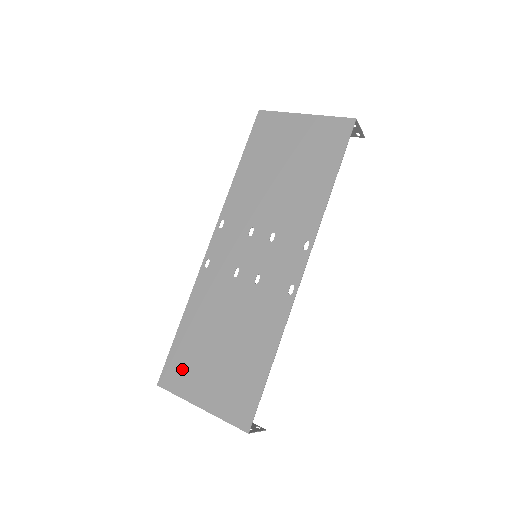
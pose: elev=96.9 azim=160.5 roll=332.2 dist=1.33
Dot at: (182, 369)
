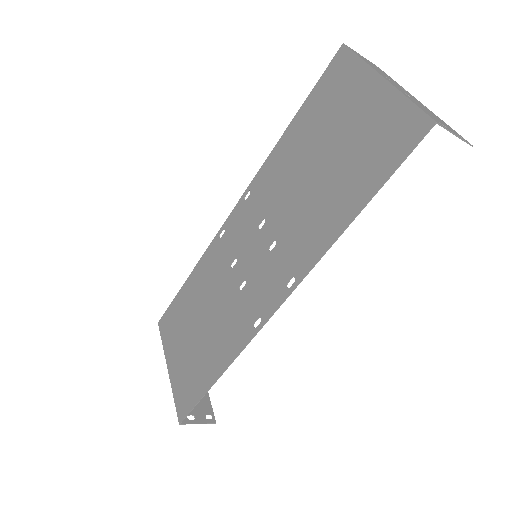
Dot at: (172, 324)
